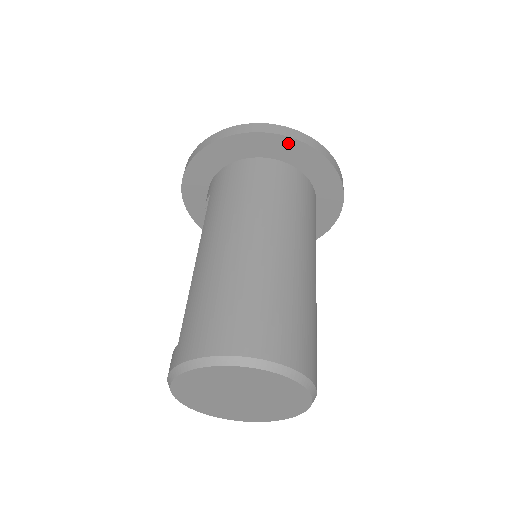
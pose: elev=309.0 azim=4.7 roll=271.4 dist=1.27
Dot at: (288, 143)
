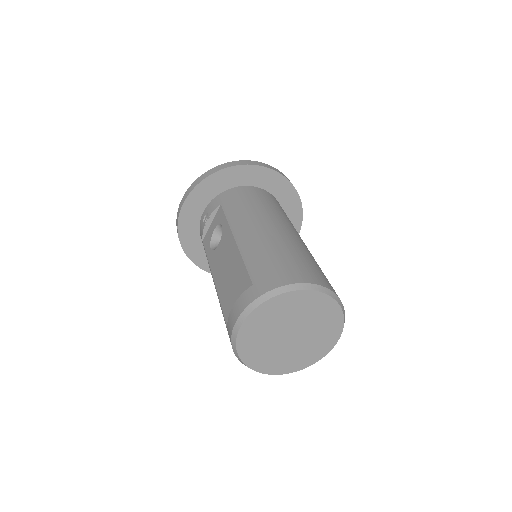
Dot at: (282, 182)
